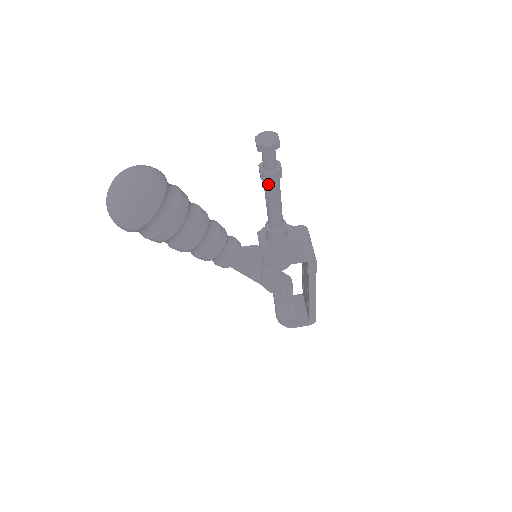
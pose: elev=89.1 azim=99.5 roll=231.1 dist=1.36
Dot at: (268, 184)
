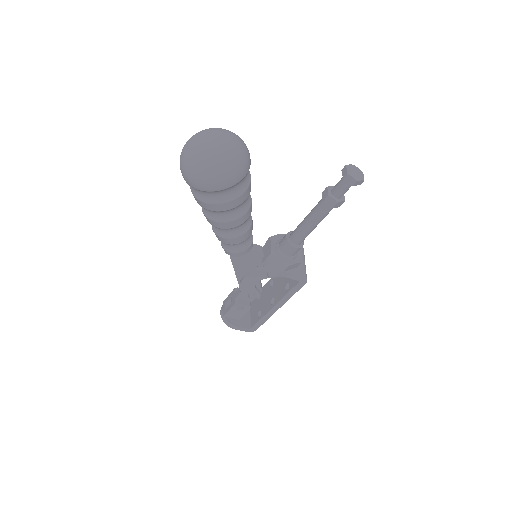
Dot at: (325, 206)
